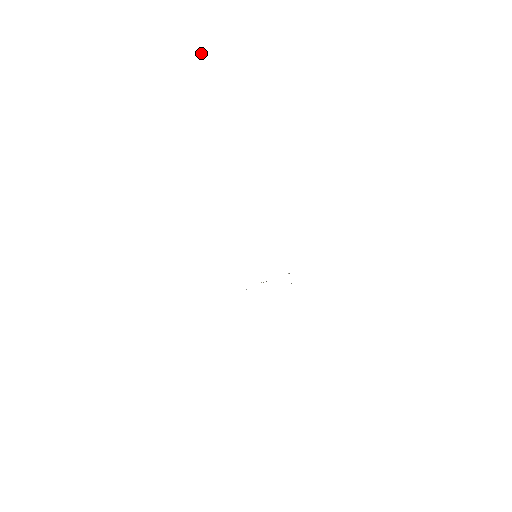
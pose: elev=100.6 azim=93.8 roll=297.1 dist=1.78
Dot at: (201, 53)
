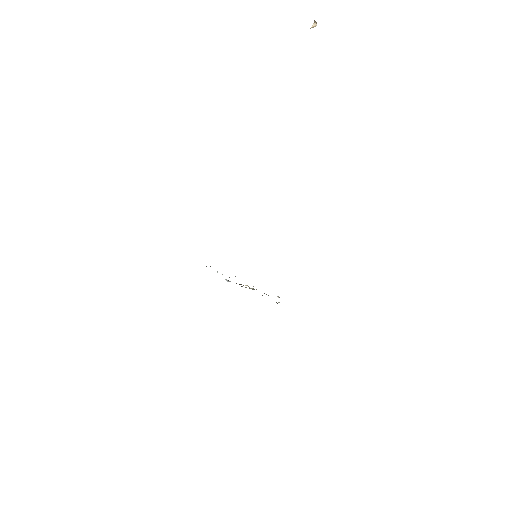
Dot at: (312, 27)
